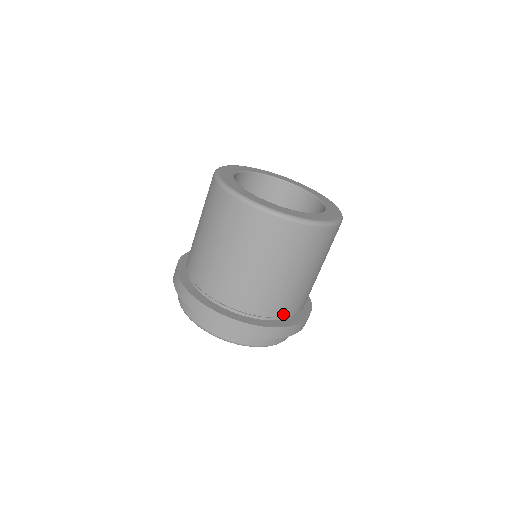
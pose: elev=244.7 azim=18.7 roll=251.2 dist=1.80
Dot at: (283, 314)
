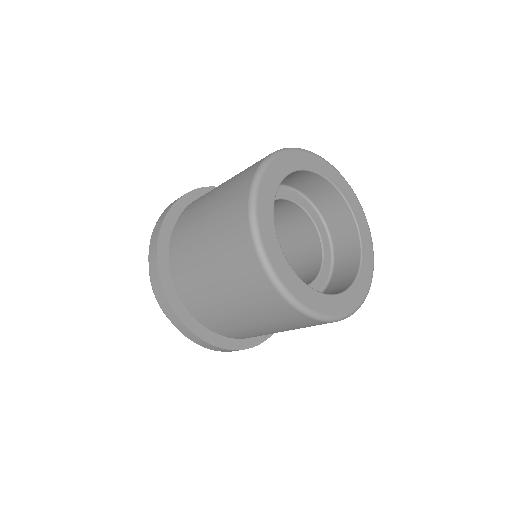
Dot at: occluded
